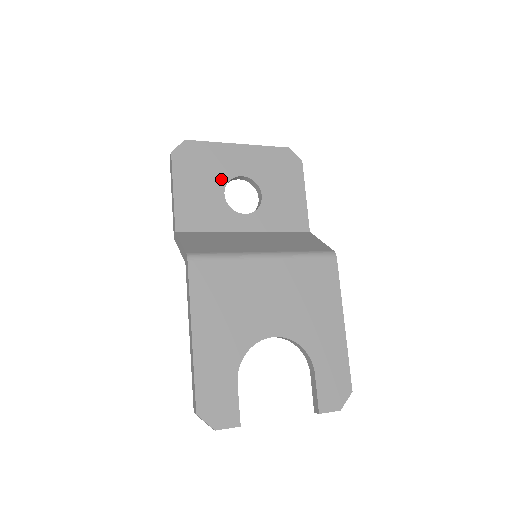
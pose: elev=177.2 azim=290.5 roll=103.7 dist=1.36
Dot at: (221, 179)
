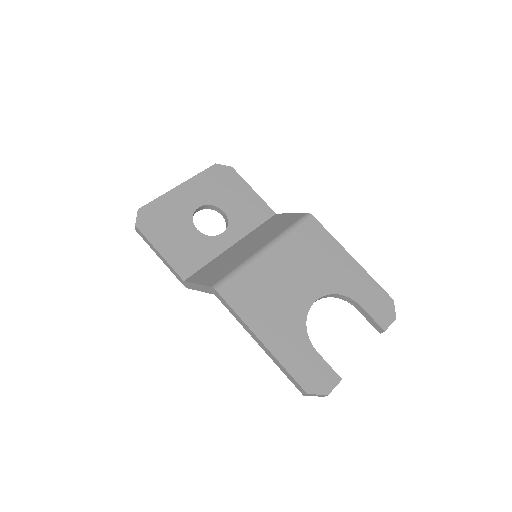
Dot at: (186, 220)
